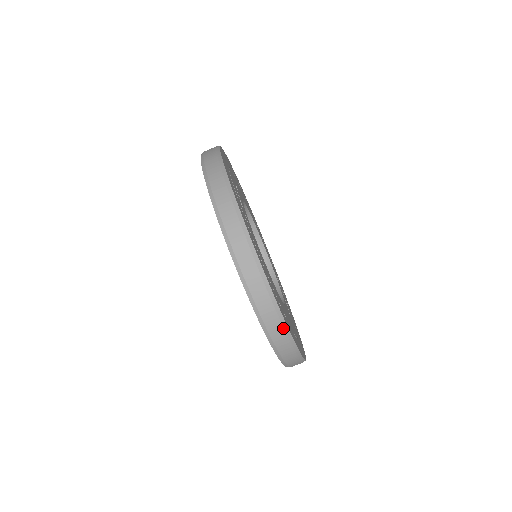
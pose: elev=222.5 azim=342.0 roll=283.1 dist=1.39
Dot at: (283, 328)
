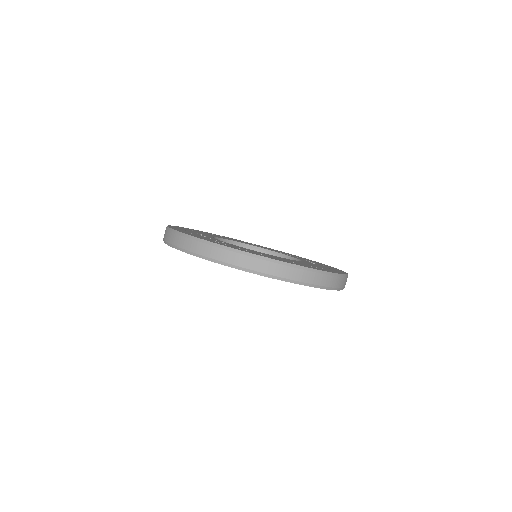
Dot at: (298, 269)
